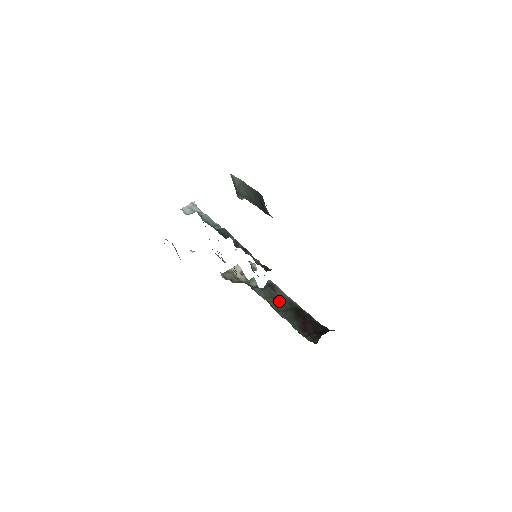
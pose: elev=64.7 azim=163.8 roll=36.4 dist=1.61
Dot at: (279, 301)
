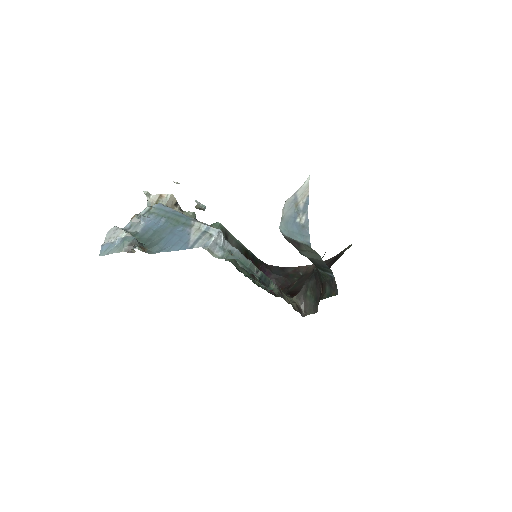
Dot at: occluded
